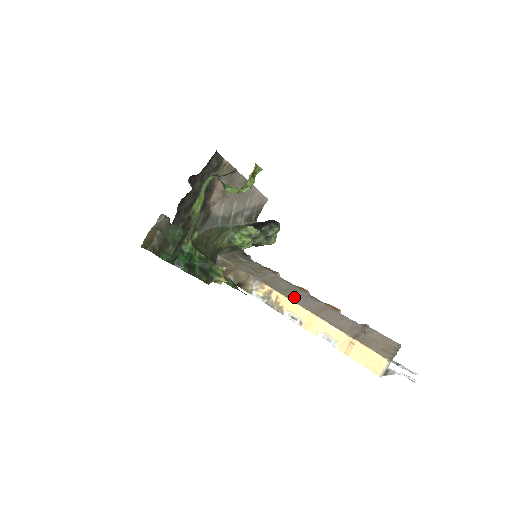
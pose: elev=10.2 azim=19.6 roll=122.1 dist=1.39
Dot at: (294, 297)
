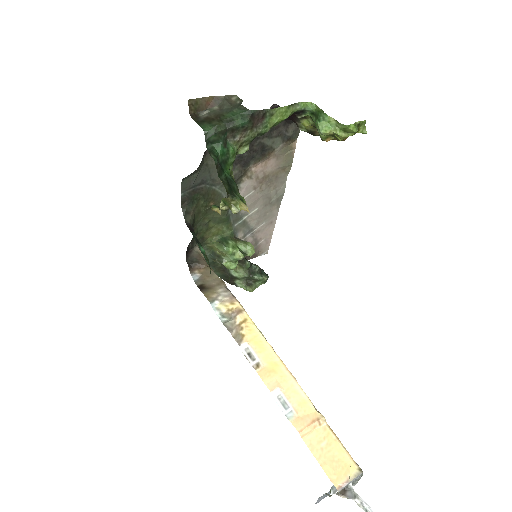
Dot at: occluded
